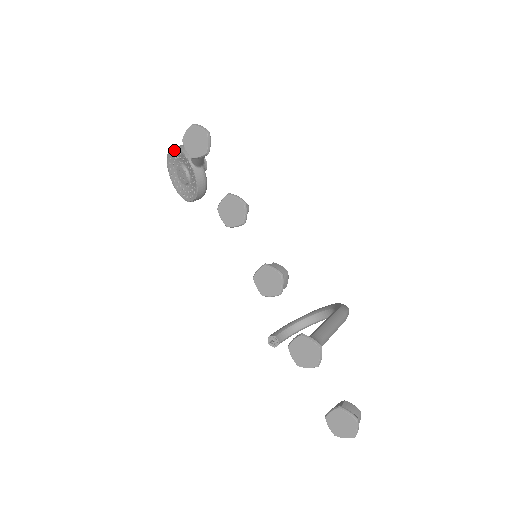
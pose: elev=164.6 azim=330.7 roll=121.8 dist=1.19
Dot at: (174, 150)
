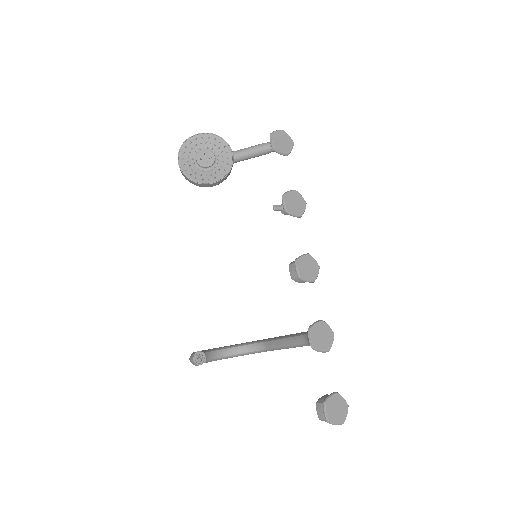
Dot at: (212, 136)
